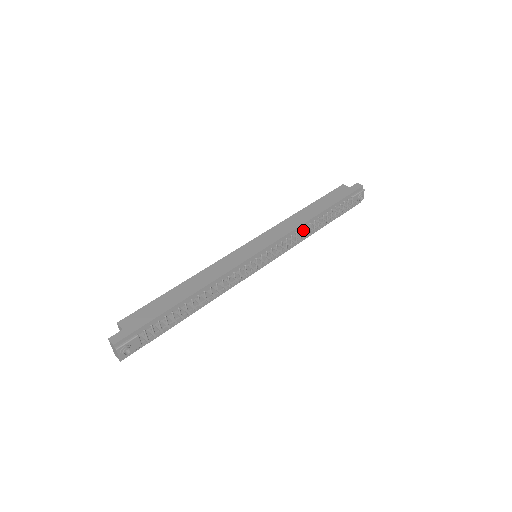
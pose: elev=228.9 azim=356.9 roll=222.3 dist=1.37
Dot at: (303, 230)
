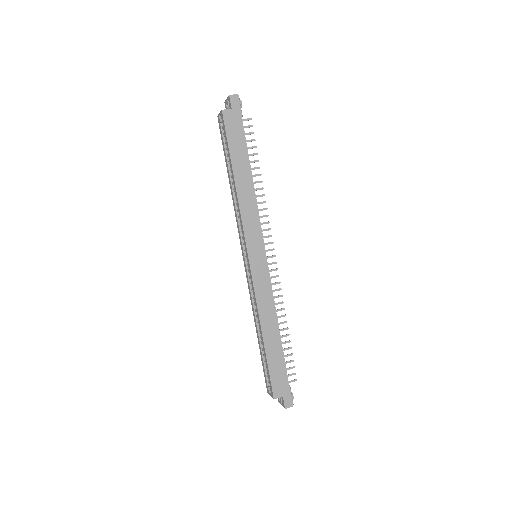
Dot at: occluded
